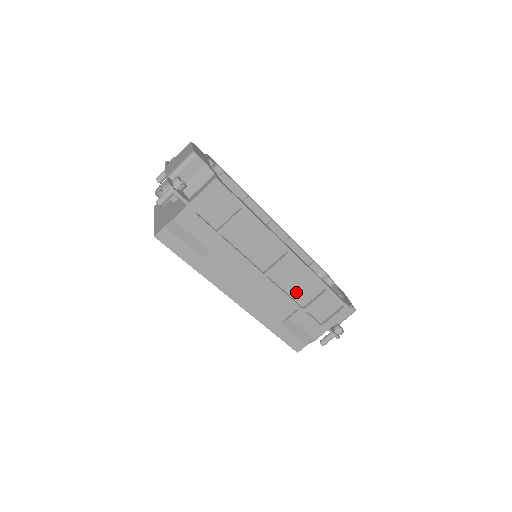
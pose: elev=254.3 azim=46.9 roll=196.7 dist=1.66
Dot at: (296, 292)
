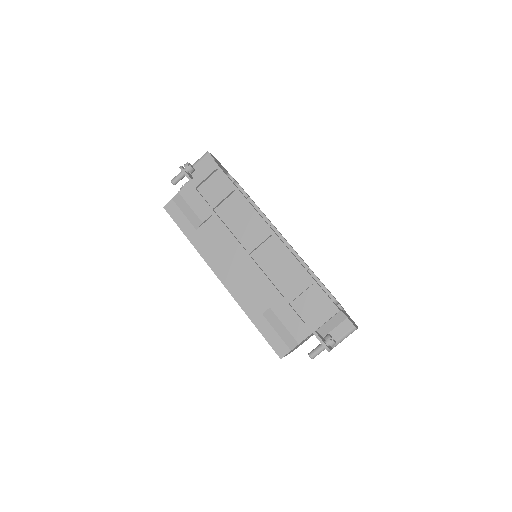
Dot at: (279, 279)
